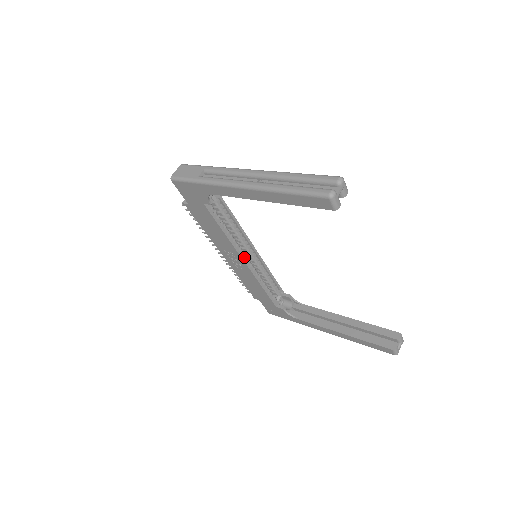
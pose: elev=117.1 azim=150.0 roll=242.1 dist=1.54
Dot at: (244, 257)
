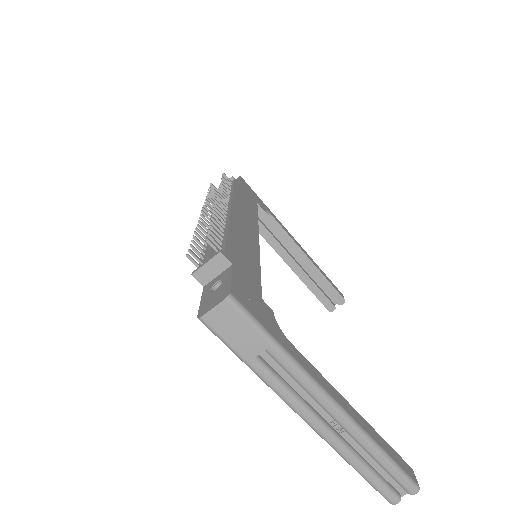
Dot at: occluded
